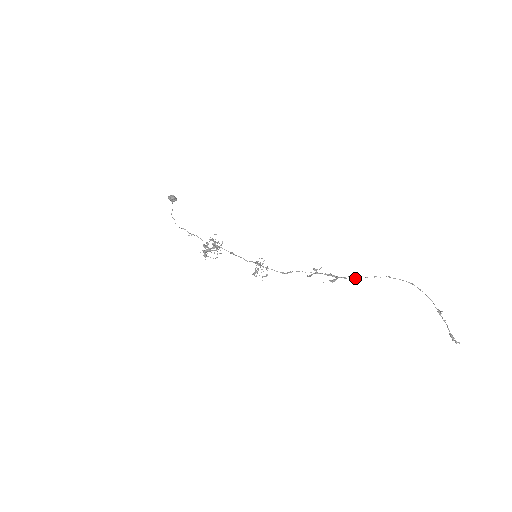
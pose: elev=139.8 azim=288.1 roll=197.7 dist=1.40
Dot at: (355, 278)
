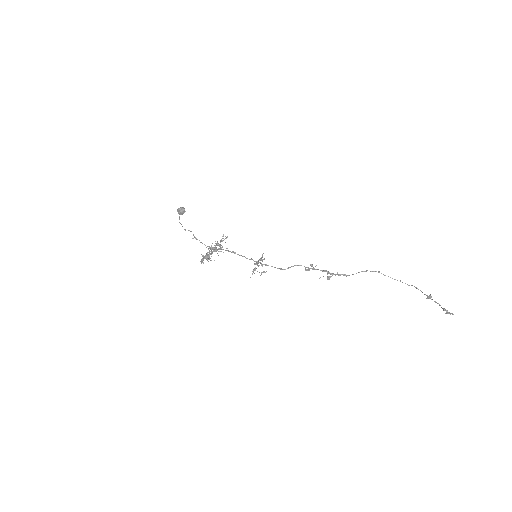
Dot at: (348, 275)
